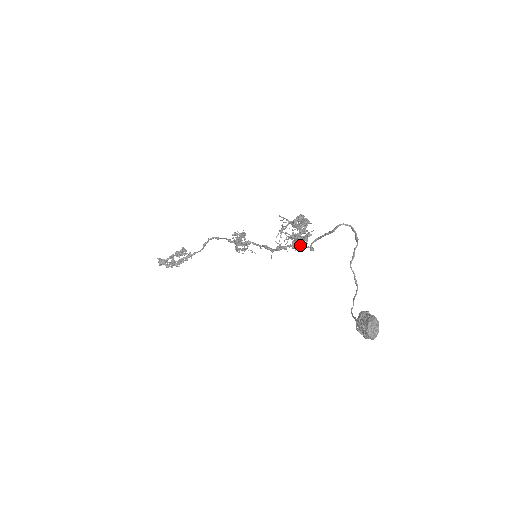
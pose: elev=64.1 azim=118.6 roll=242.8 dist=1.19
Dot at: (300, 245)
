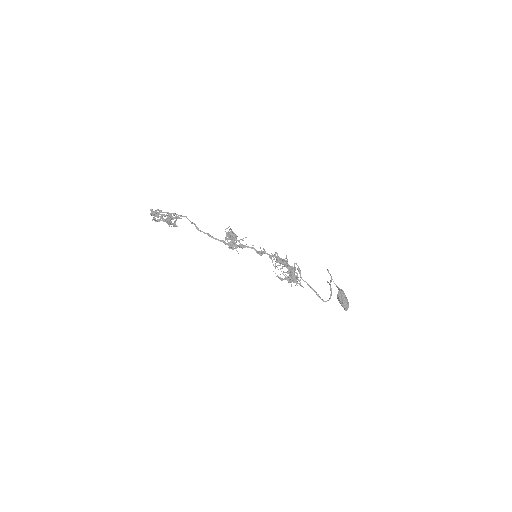
Dot at: (287, 261)
